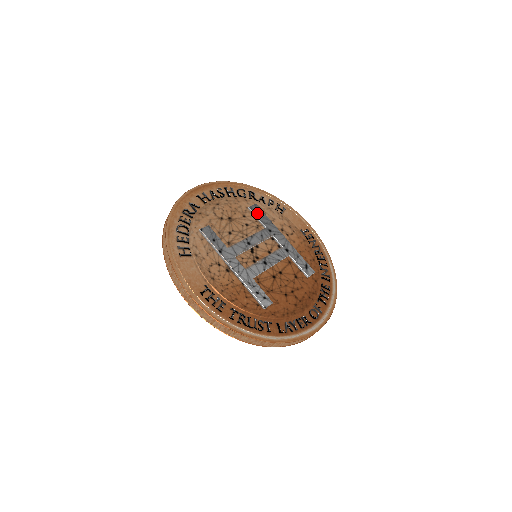
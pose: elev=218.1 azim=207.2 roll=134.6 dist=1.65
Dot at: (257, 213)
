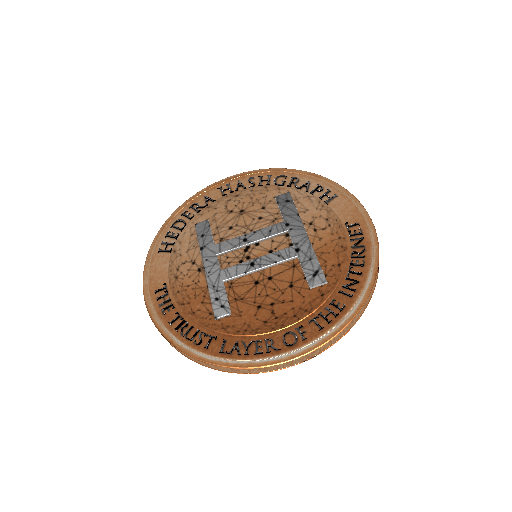
Dot at: (282, 203)
